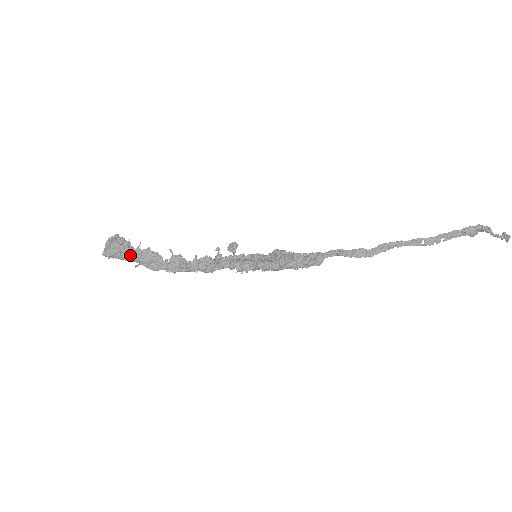
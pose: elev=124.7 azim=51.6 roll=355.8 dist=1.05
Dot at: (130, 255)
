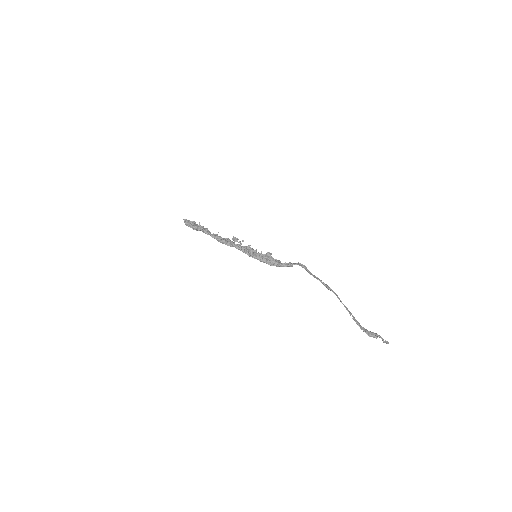
Dot at: (196, 225)
